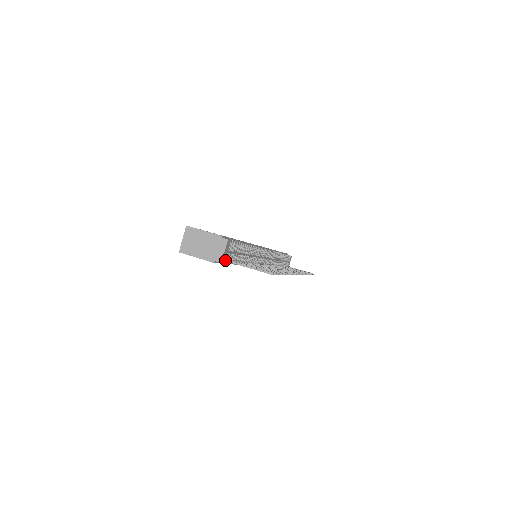
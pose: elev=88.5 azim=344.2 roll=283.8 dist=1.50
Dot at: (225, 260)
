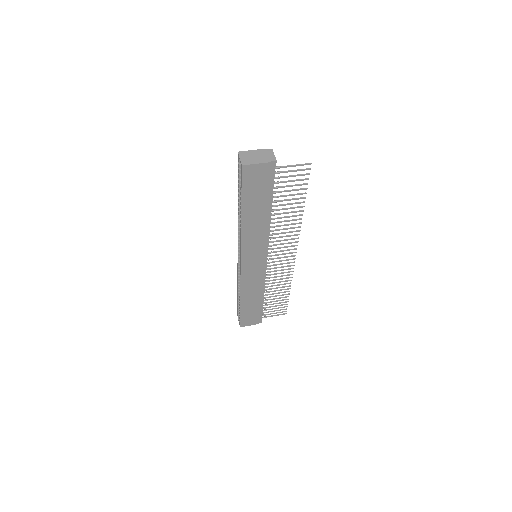
Dot at: (274, 167)
